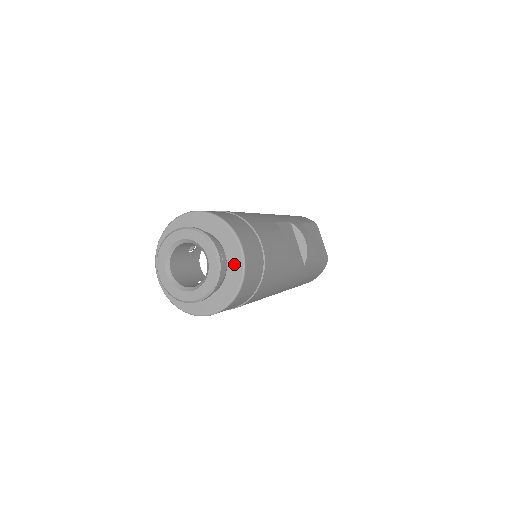
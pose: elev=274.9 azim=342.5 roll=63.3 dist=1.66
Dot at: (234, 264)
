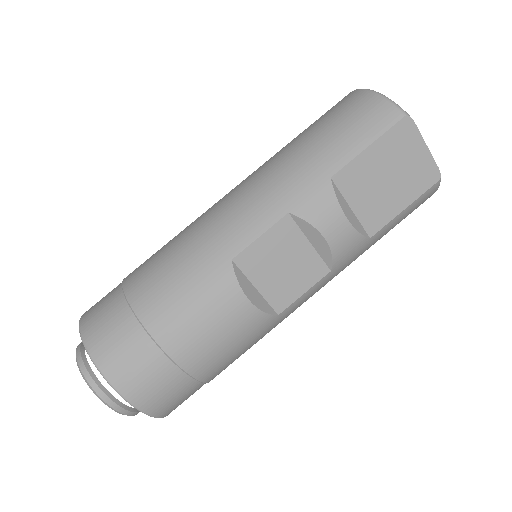
Dot at: occluded
